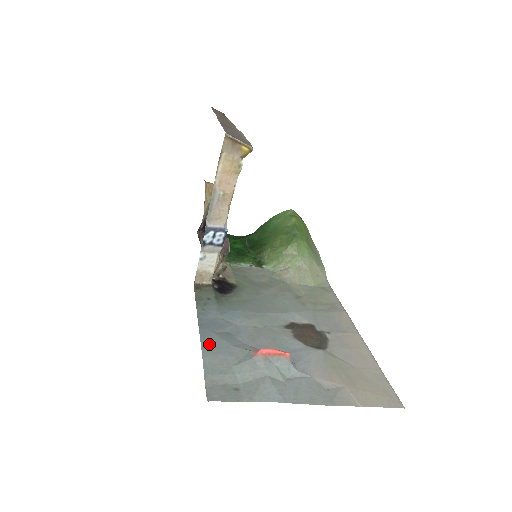
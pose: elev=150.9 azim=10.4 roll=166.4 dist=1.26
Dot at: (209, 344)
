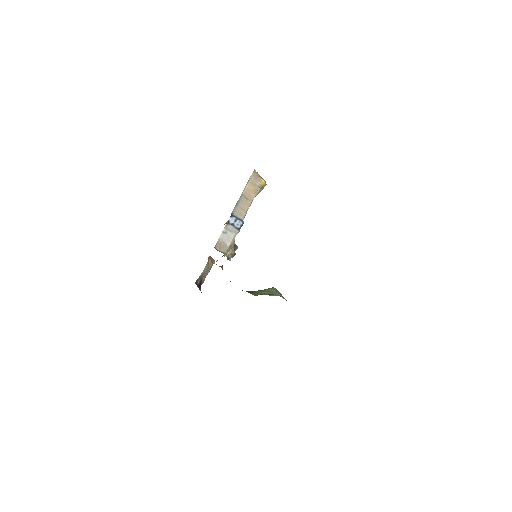
Dot at: occluded
